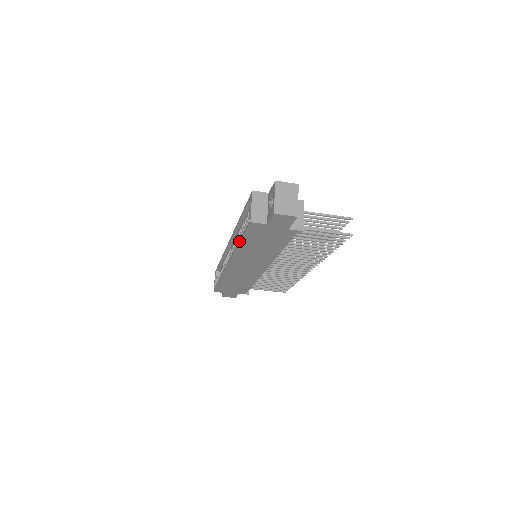
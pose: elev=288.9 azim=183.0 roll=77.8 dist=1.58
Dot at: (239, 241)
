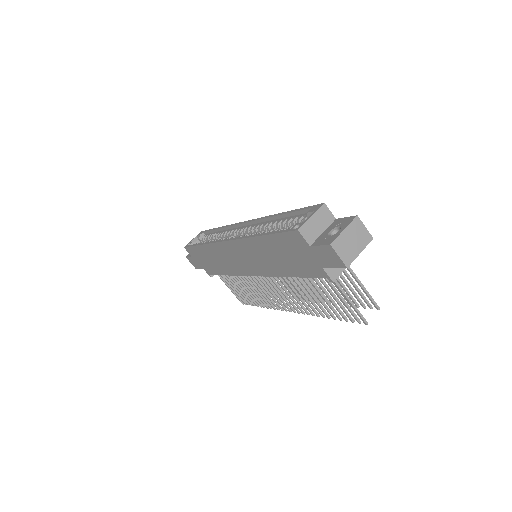
Dot at: (263, 233)
